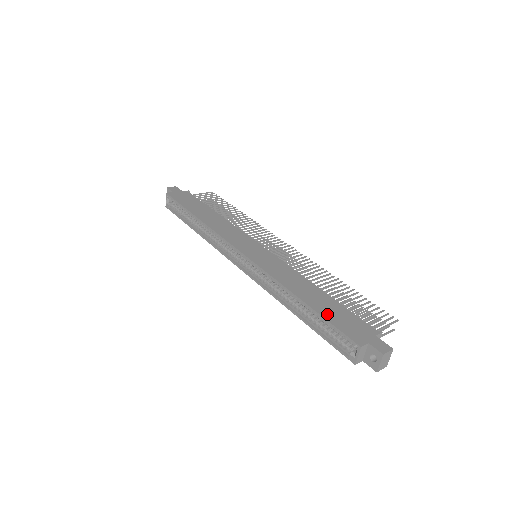
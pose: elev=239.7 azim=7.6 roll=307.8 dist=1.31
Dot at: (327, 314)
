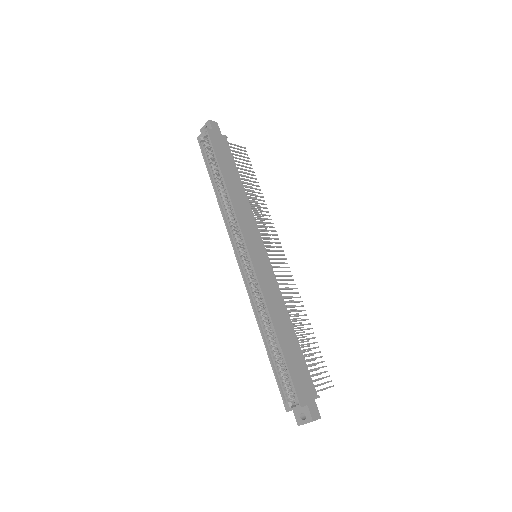
Dot at: (290, 360)
